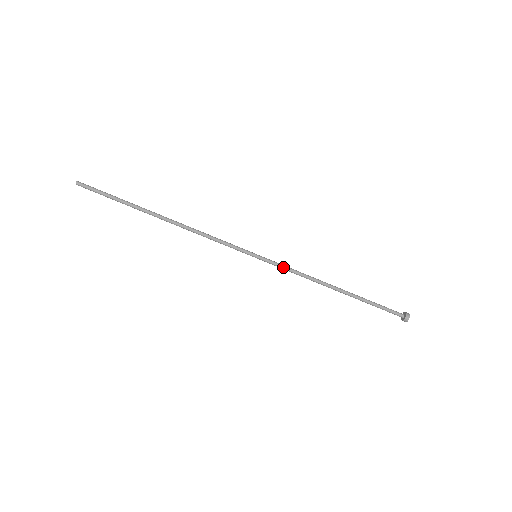
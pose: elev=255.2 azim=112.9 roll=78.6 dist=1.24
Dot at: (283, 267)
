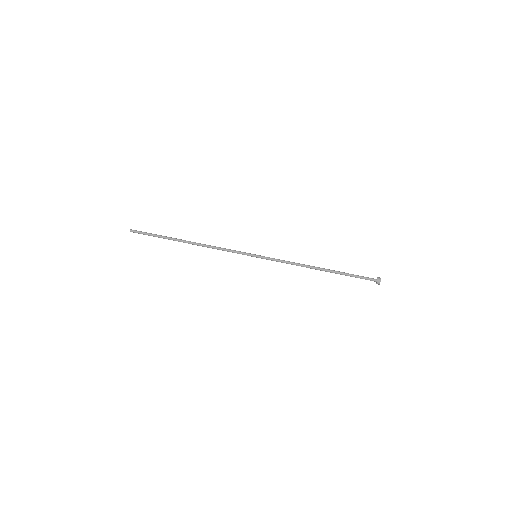
Dot at: (277, 259)
